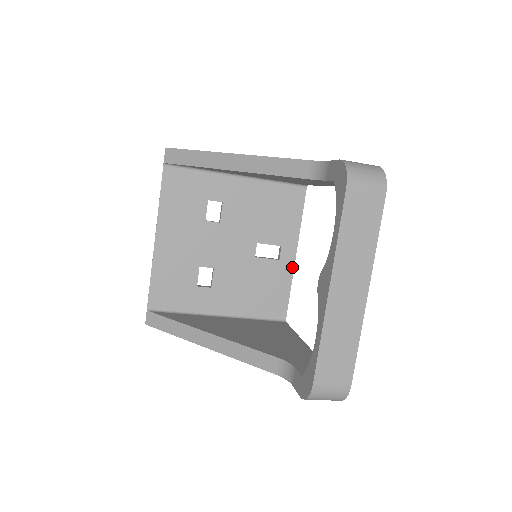
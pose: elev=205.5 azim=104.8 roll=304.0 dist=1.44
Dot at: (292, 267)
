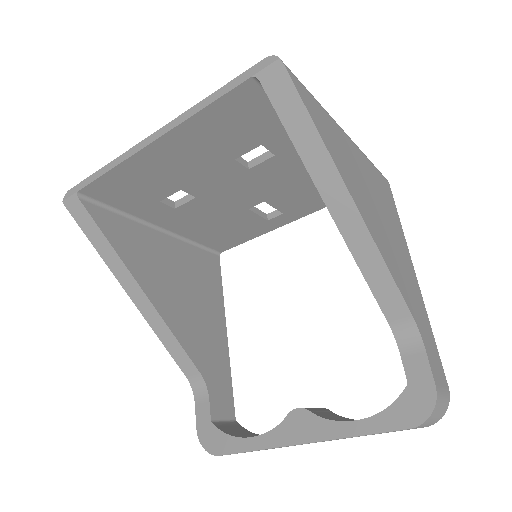
Dot at: (272, 229)
